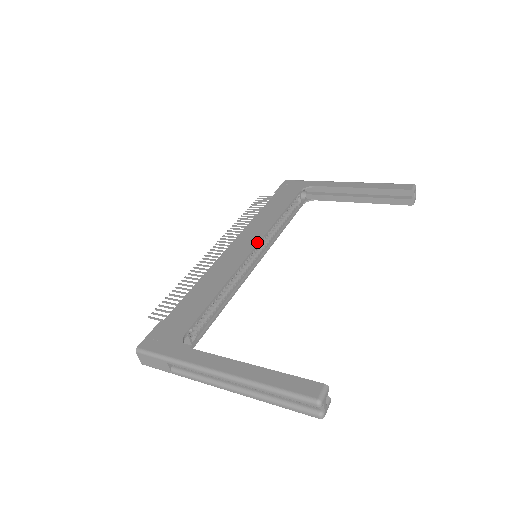
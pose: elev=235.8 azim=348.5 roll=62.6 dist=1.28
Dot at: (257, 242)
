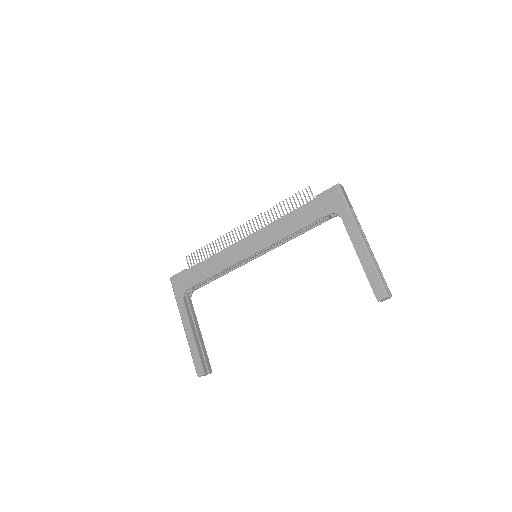
Dot at: (258, 250)
